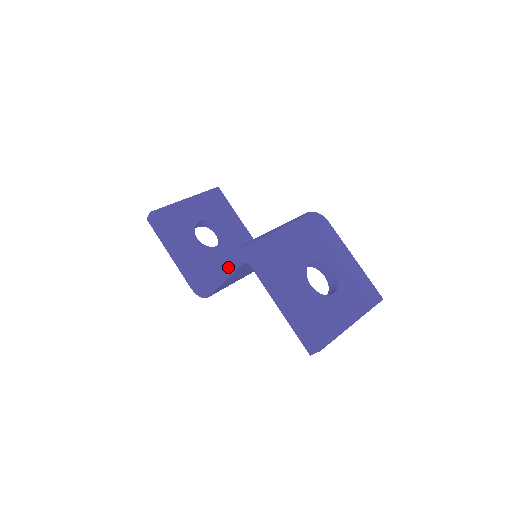
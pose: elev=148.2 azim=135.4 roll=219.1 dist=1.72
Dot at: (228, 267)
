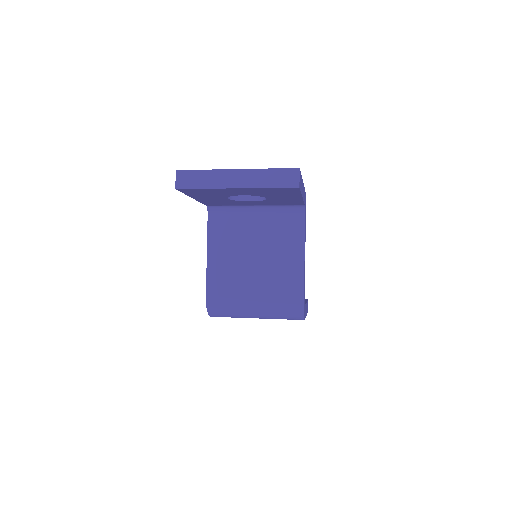
Dot at: occluded
